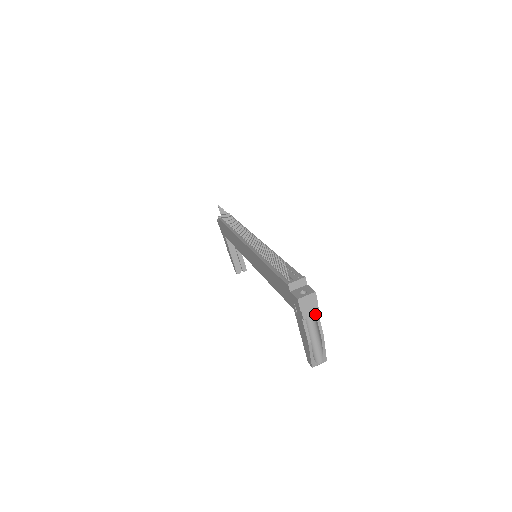
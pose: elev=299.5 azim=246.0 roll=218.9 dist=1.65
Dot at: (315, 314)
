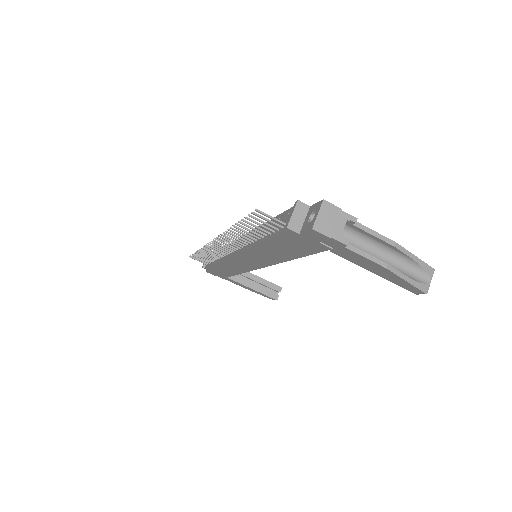
Dot at: (355, 227)
